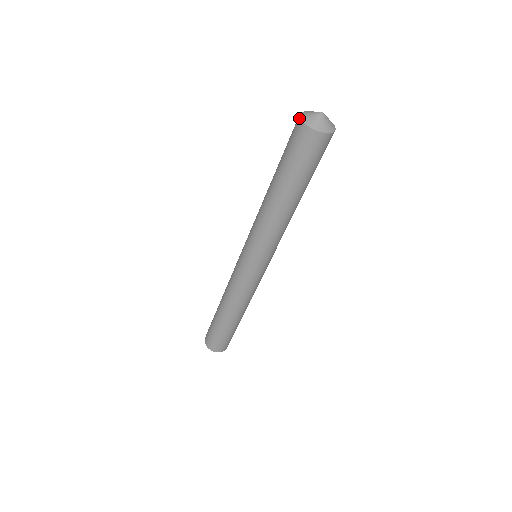
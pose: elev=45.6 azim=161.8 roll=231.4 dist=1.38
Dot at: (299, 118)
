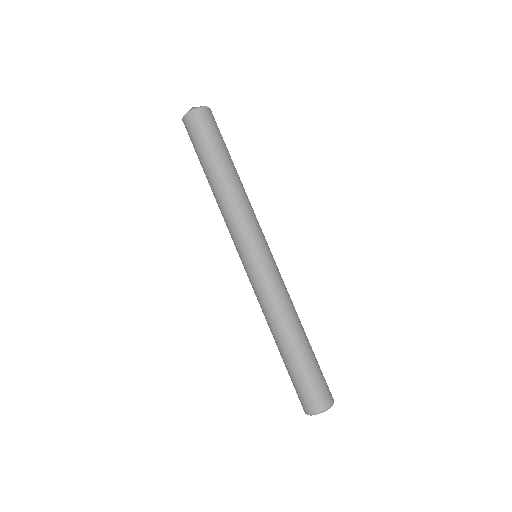
Dot at: (183, 122)
